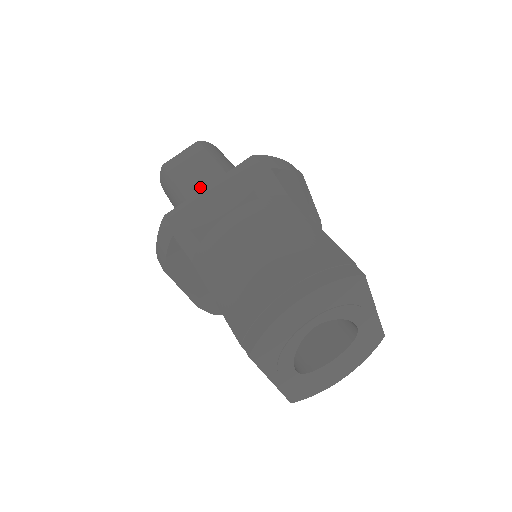
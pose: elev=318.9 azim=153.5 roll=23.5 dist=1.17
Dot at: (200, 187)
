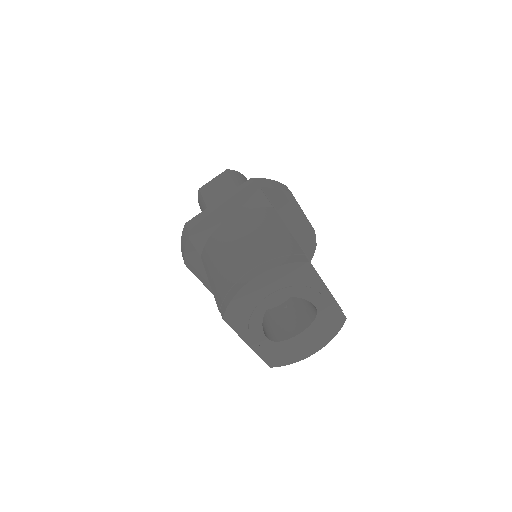
Dot at: occluded
